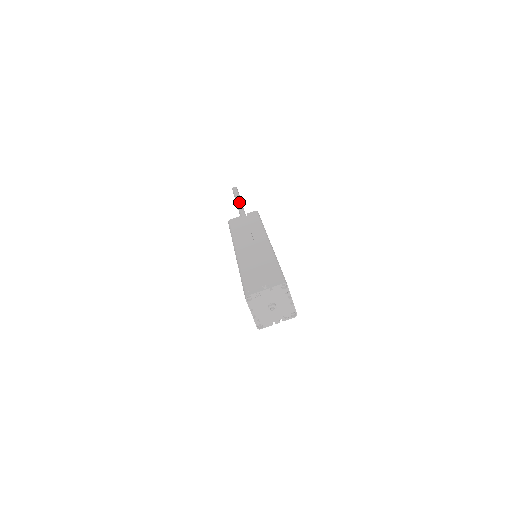
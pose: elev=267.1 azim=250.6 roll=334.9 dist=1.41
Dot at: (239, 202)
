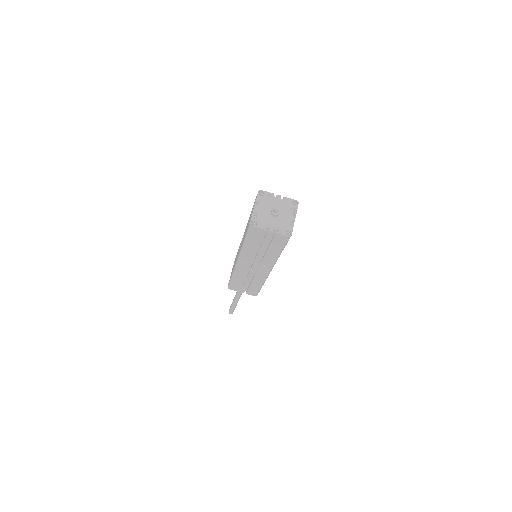
Dot at: (234, 298)
